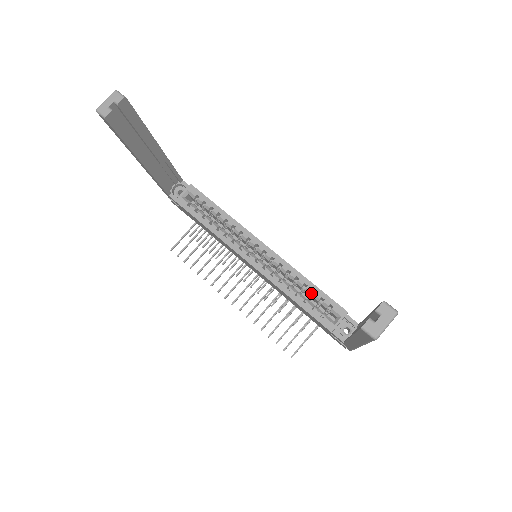
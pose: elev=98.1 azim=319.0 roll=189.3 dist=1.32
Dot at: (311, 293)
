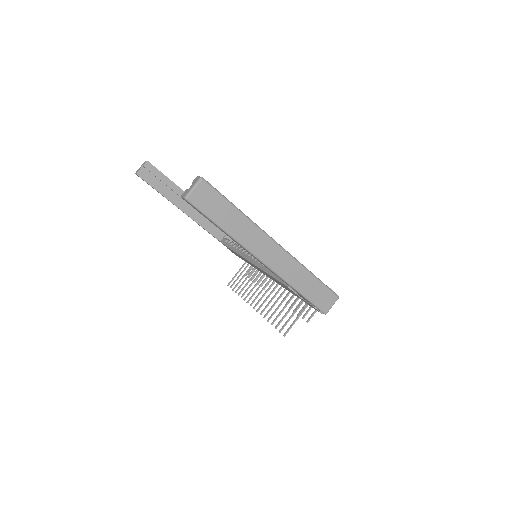
Dot at: occluded
